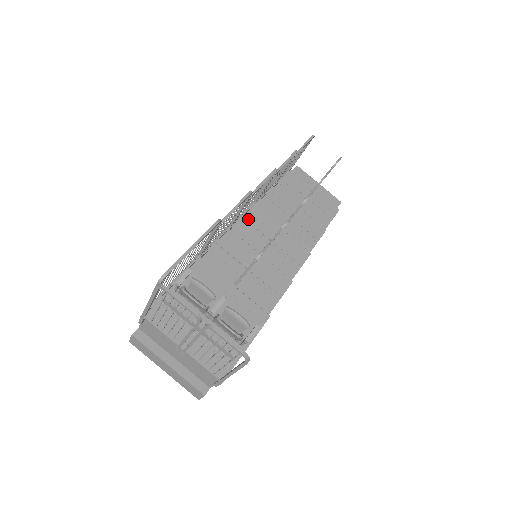
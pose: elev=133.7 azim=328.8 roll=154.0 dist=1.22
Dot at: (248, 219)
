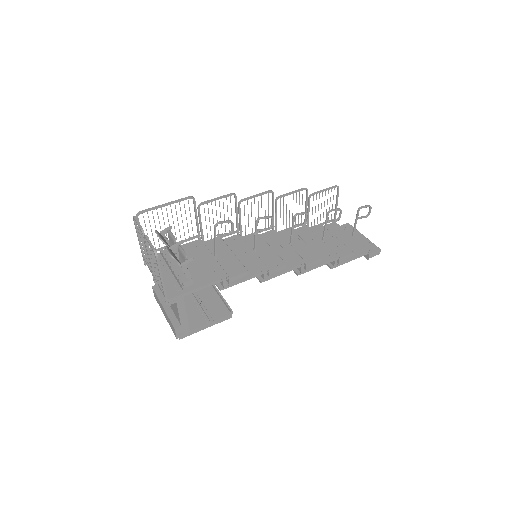
Dot at: (264, 236)
